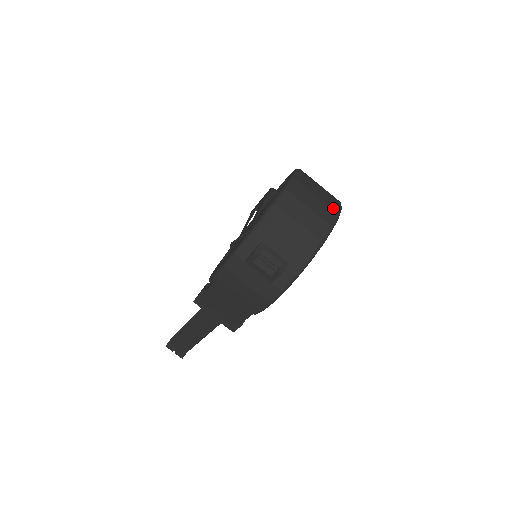
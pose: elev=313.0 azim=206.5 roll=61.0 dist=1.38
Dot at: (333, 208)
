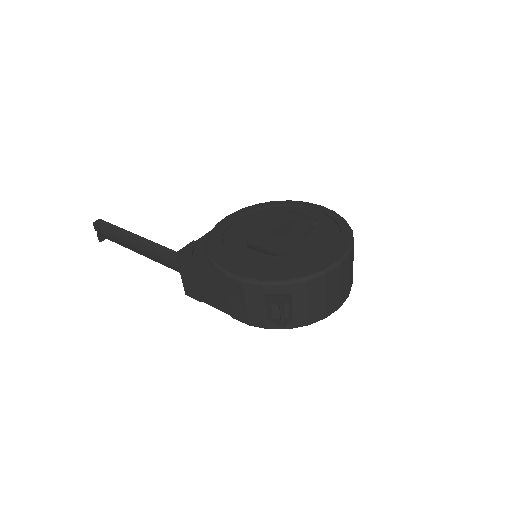
Dot at: (350, 289)
